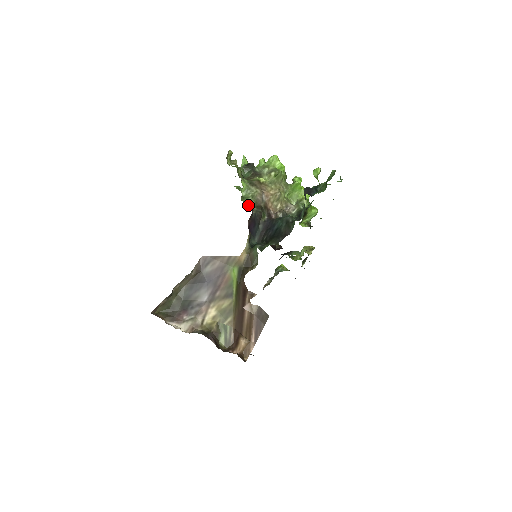
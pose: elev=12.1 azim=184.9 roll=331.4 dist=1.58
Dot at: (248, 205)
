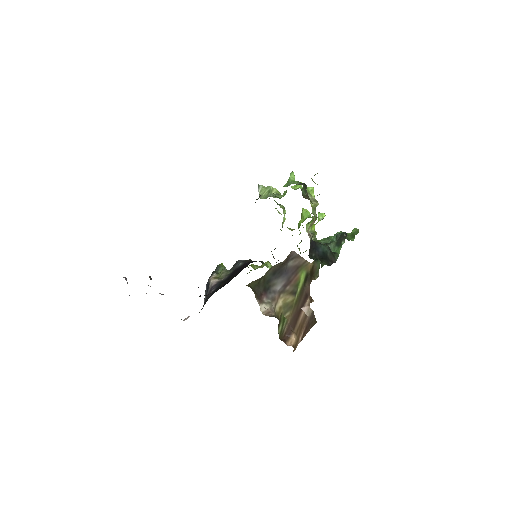
Dot at: occluded
